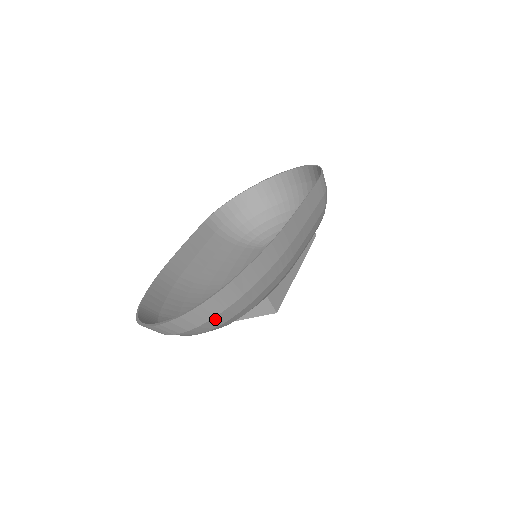
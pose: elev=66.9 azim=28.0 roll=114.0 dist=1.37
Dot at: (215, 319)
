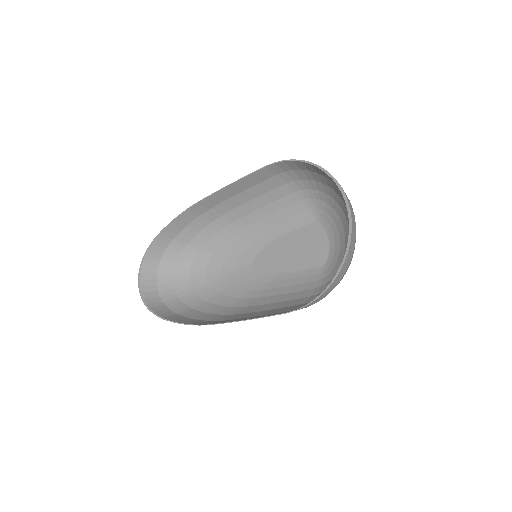
Dot at: (166, 303)
